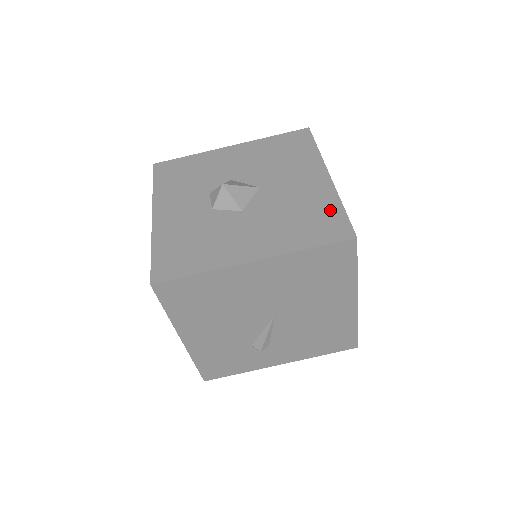
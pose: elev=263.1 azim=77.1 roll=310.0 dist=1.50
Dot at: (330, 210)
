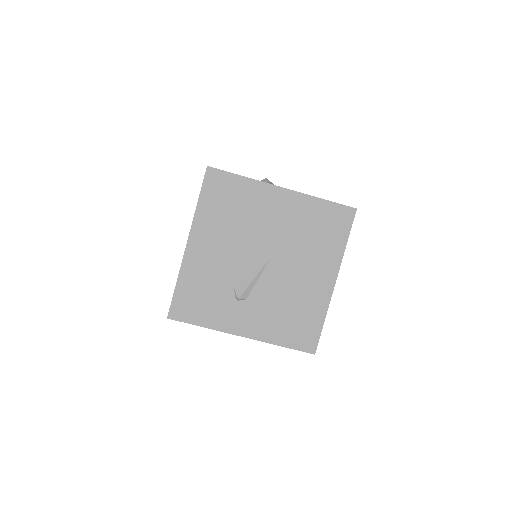
Dot at: occluded
